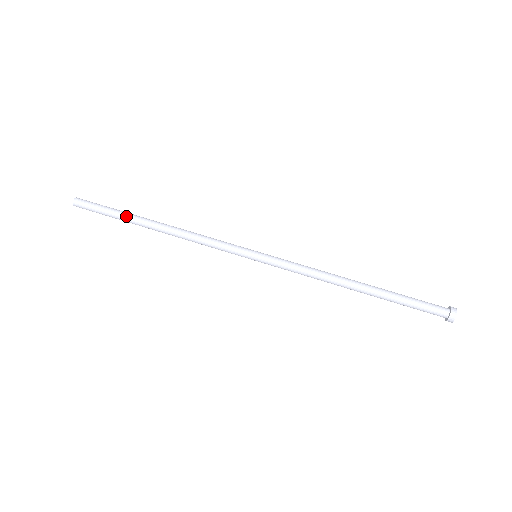
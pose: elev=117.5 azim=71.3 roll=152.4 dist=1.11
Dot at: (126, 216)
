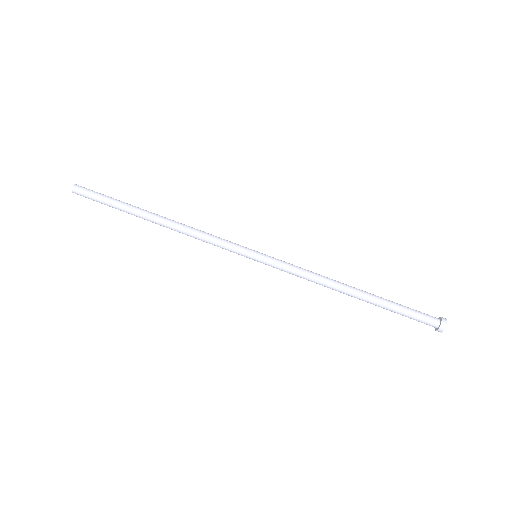
Dot at: (128, 205)
